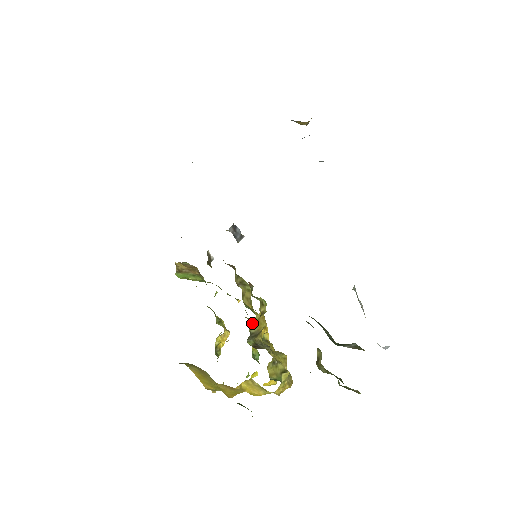
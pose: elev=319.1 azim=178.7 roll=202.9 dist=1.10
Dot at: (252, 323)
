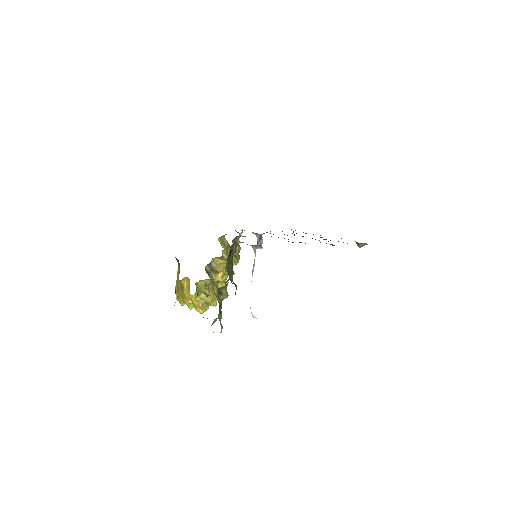
Dot at: (216, 260)
